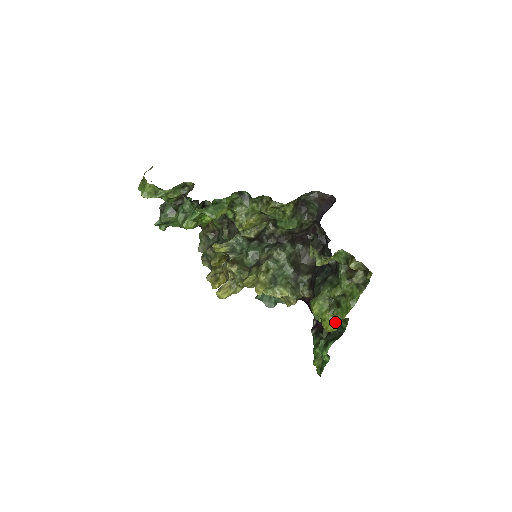
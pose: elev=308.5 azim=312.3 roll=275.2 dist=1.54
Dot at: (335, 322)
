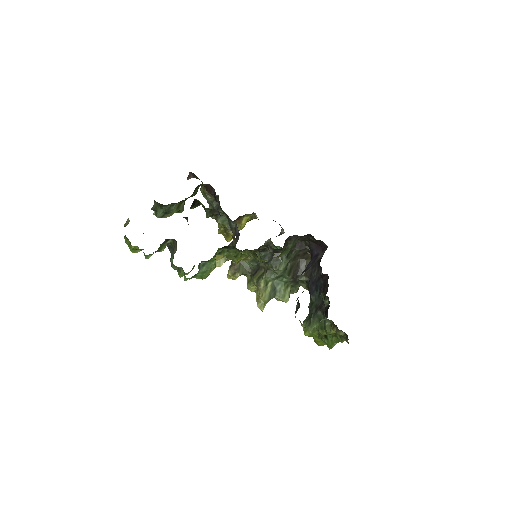
Dot at: (323, 343)
